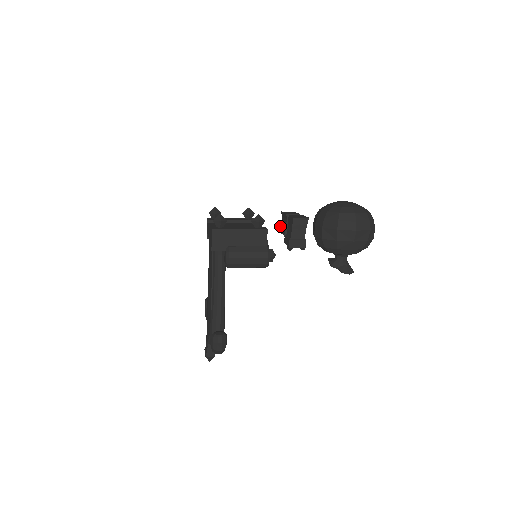
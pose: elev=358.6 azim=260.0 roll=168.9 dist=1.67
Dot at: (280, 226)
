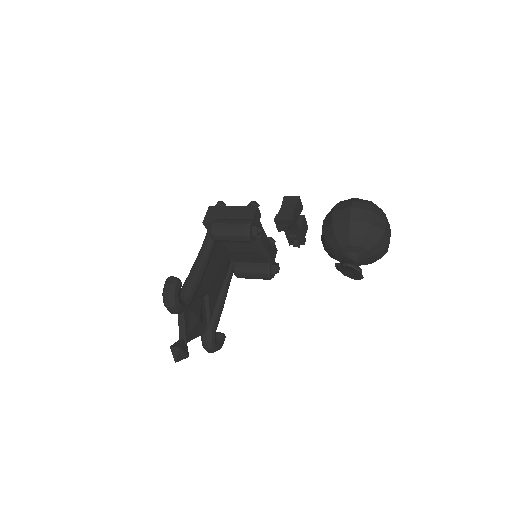
Dot at: occluded
